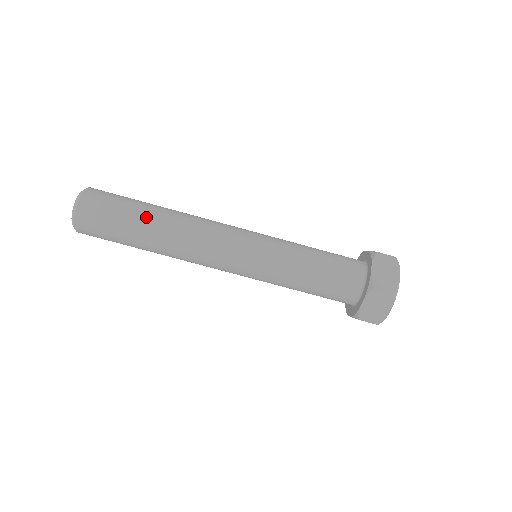
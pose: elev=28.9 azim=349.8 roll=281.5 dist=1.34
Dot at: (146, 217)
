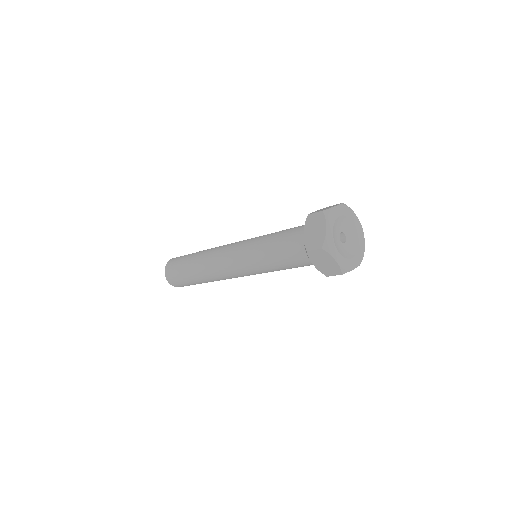
Dot at: (196, 253)
